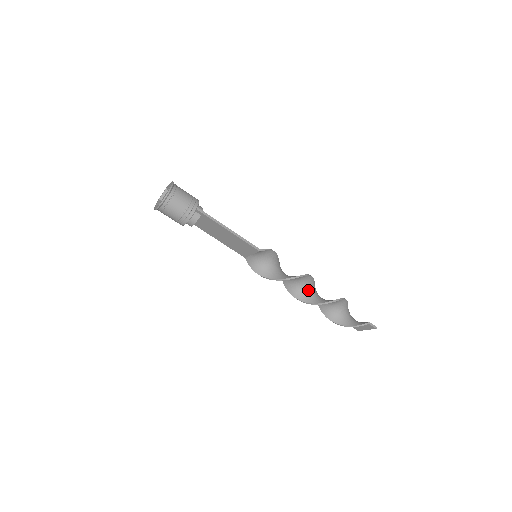
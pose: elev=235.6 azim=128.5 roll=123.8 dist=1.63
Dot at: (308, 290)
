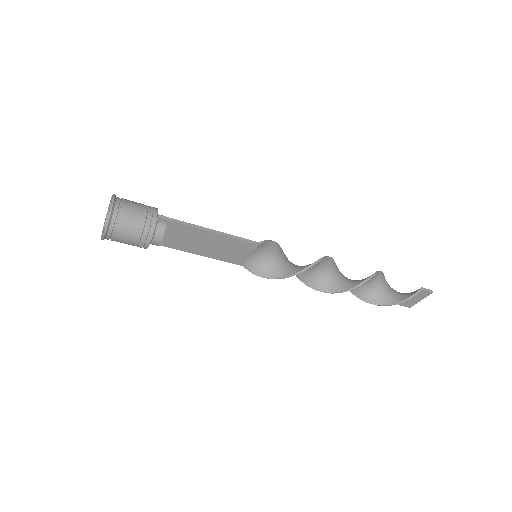
Dot at: (335, 276)
